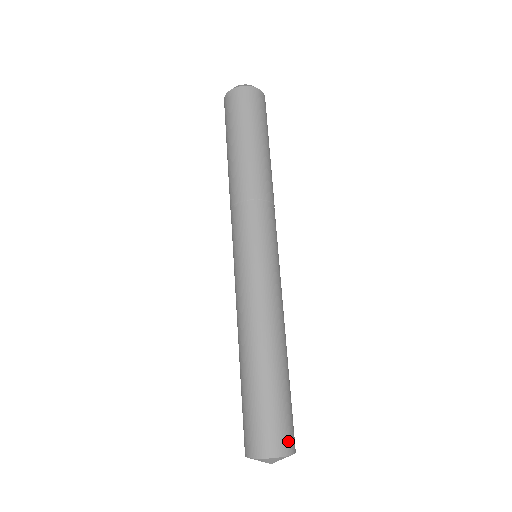
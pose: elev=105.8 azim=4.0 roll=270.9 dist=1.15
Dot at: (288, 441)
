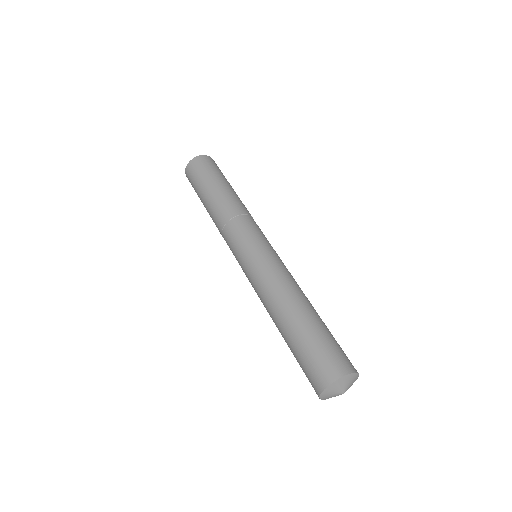
Dot at: (339, 365)
